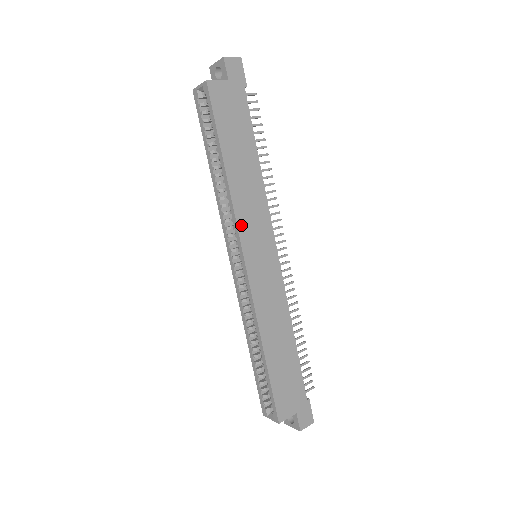
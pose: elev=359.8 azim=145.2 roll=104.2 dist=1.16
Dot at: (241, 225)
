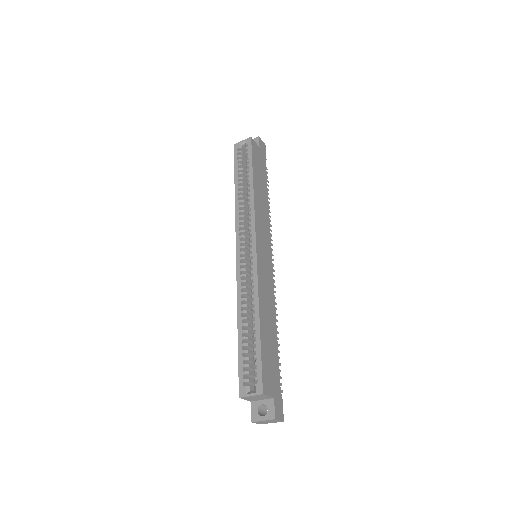
Dot at: (257, 222)
